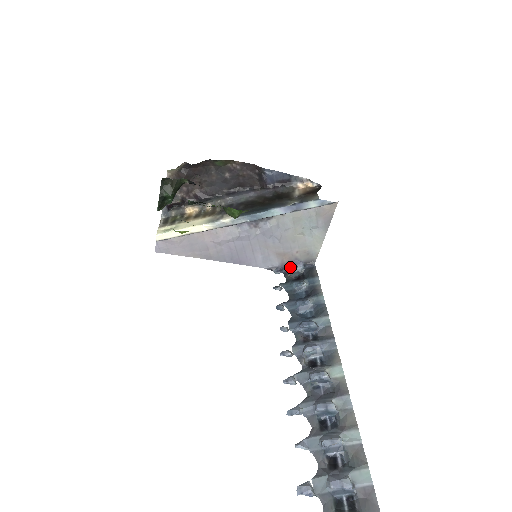
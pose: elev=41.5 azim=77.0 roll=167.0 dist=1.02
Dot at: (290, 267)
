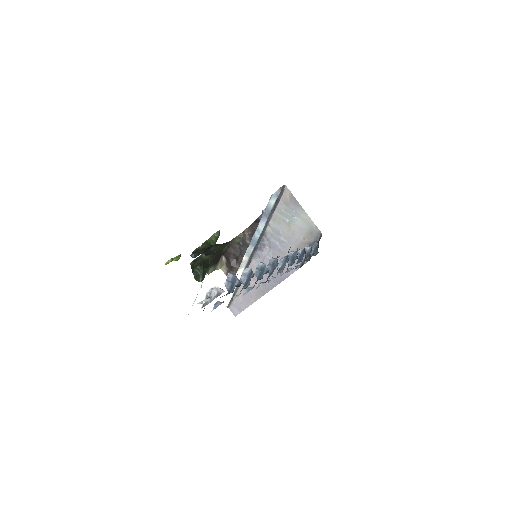
Dot at: occluded
